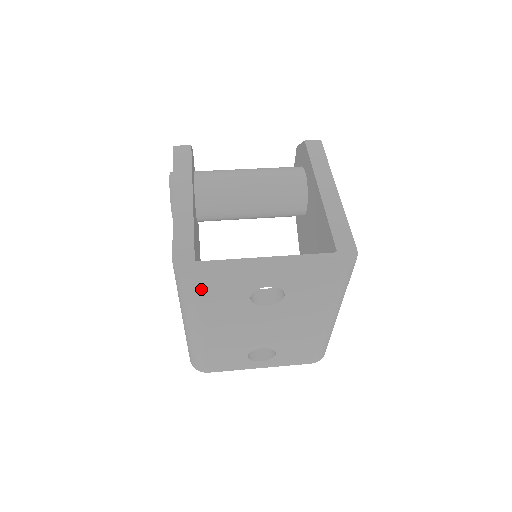
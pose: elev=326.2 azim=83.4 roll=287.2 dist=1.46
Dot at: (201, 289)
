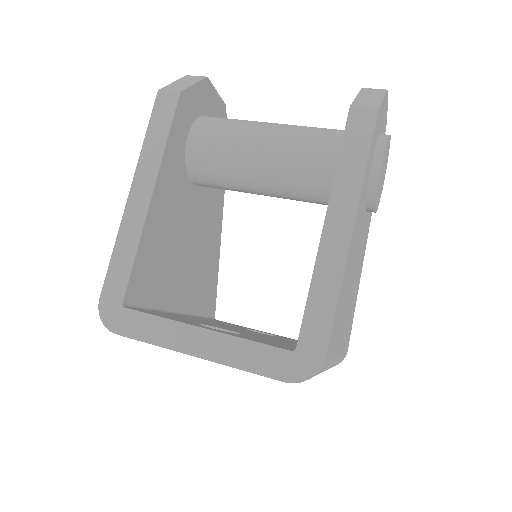
Dot at: occluded
